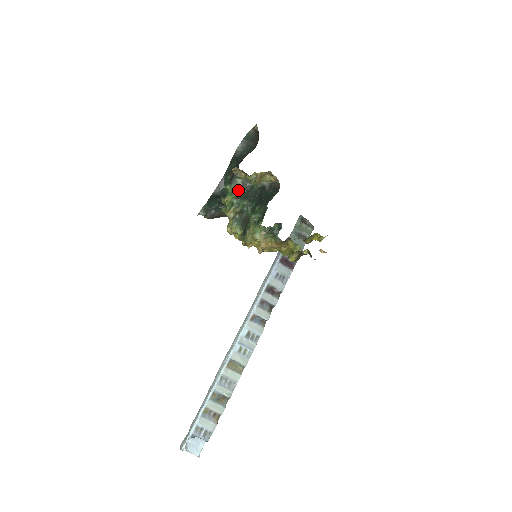
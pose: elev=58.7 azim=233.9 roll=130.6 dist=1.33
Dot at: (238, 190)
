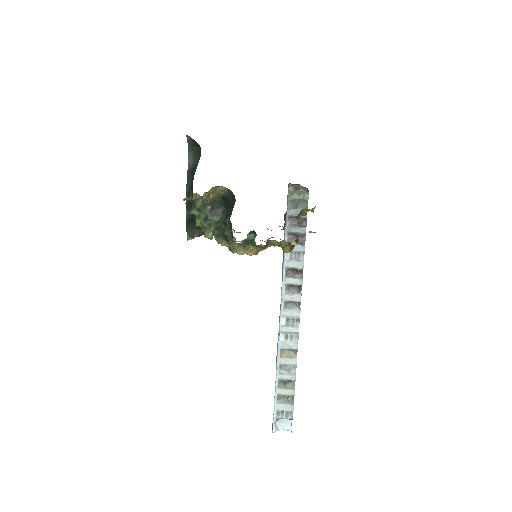
Dot at: (202, 211)
